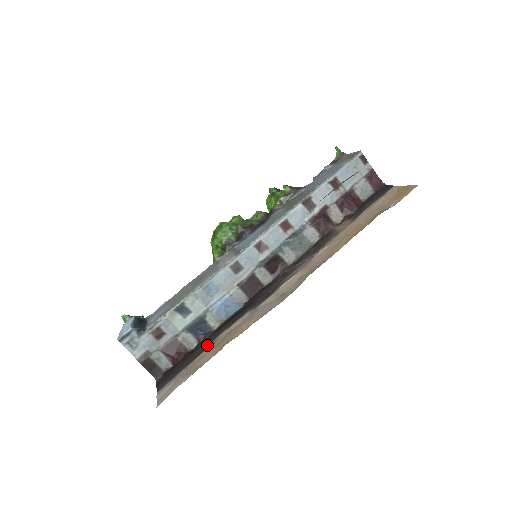
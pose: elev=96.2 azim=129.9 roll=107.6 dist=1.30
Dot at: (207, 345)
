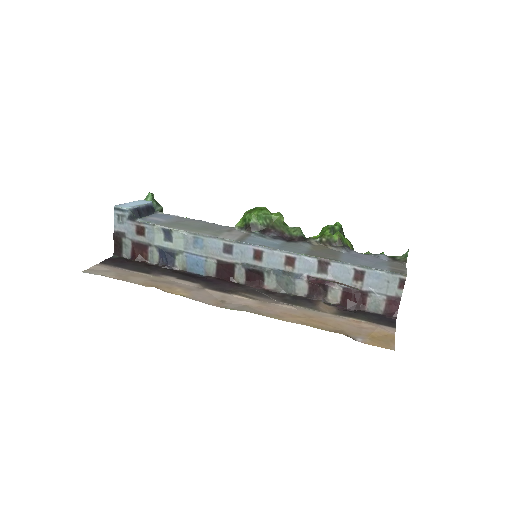
Dot at: (155, 272)
